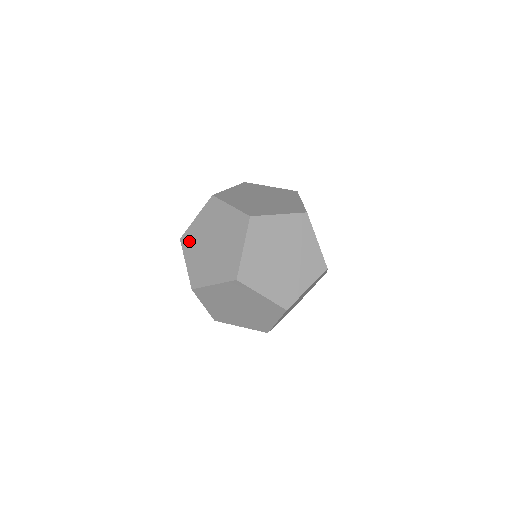
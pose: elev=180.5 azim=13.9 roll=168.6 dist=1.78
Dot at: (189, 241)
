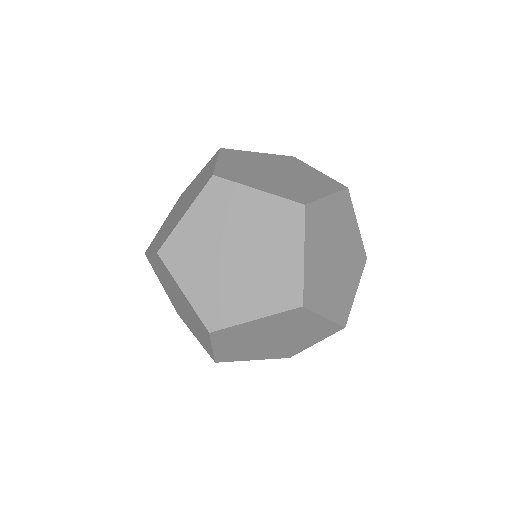
Dot at: (180, 199)
